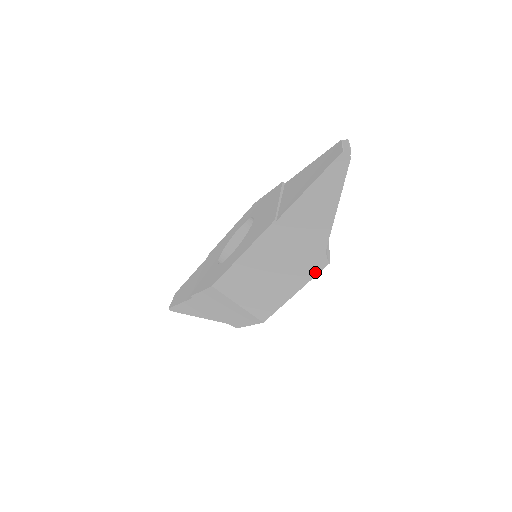
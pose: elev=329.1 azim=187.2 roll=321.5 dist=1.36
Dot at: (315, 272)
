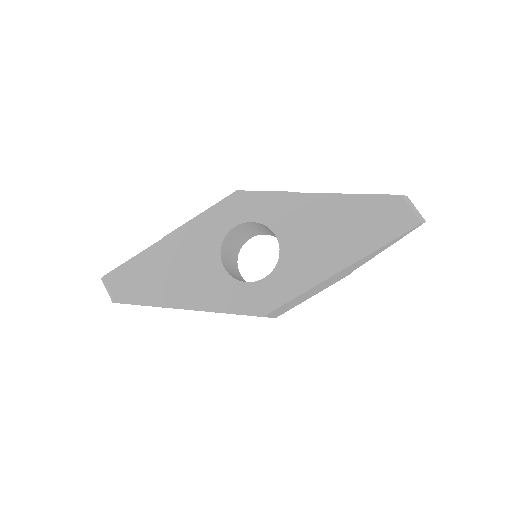
Dot at: occluded
